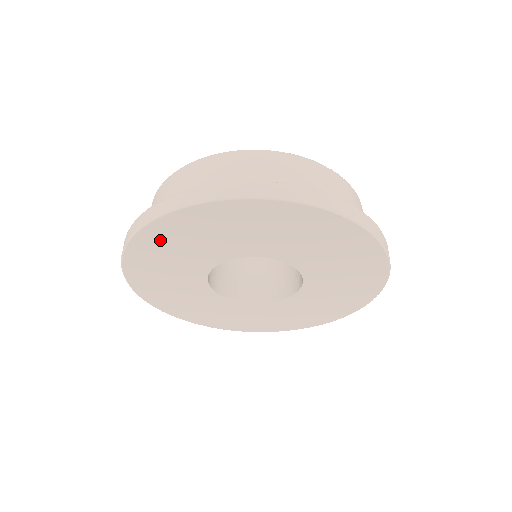
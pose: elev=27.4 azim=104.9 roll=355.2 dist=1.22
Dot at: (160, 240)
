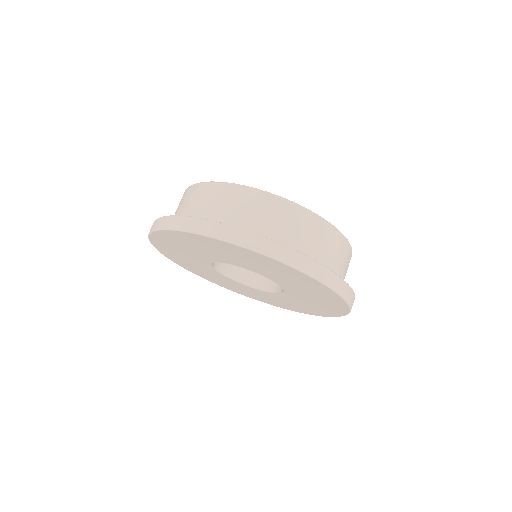
Dot at: (174, 239)
